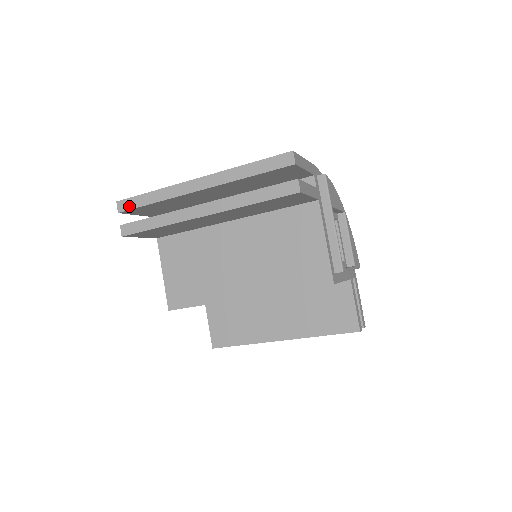
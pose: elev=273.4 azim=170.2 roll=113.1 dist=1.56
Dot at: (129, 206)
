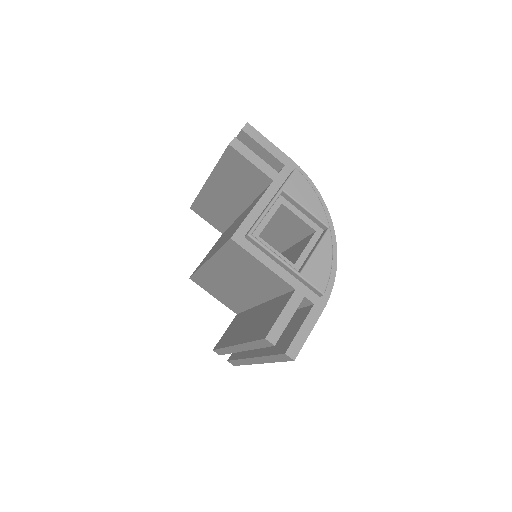
Dot at: occluded
